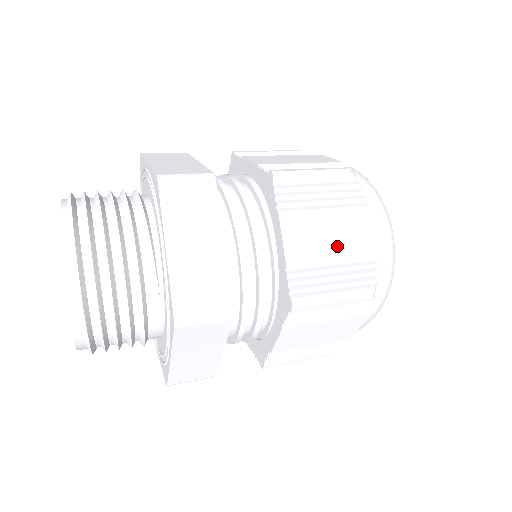
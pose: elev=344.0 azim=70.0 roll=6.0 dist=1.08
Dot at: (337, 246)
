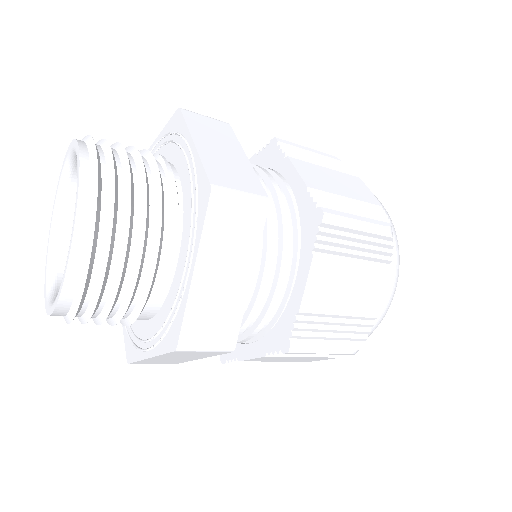
Dot at: (346, 190)
